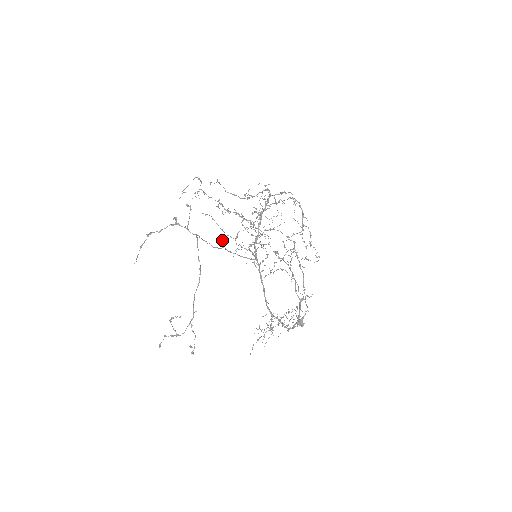
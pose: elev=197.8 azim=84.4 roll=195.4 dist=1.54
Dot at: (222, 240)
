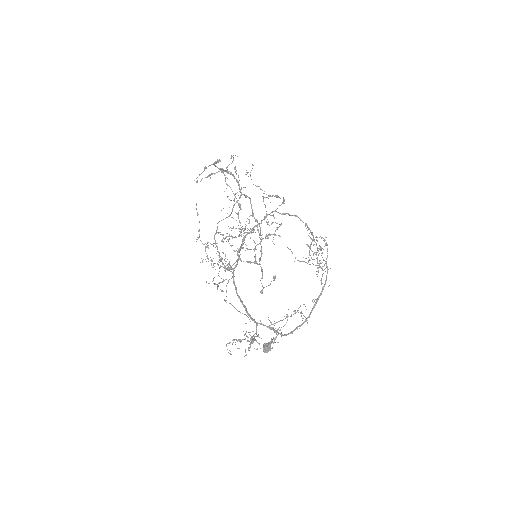
Dot at: occluded
